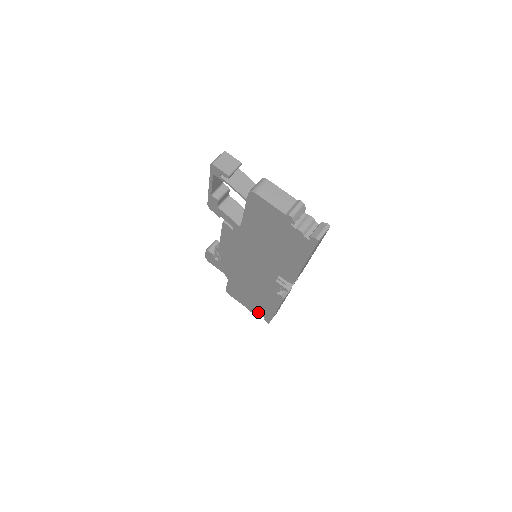
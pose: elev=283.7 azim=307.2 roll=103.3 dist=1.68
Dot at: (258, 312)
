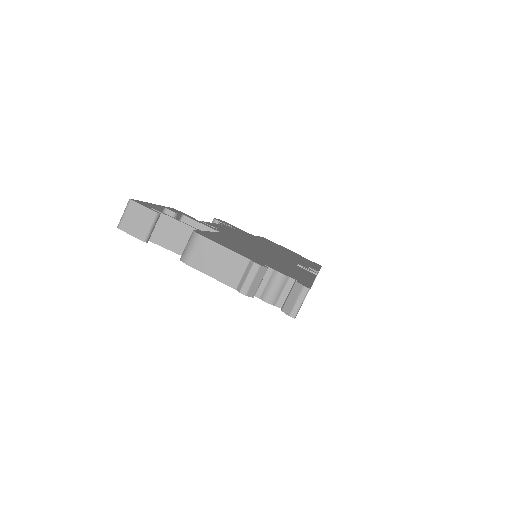
Dot at: occluded
